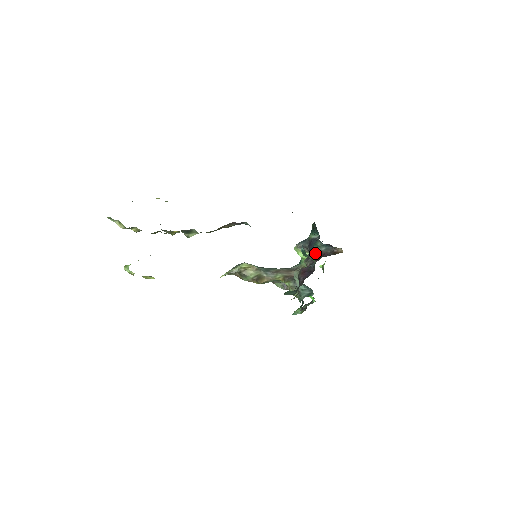
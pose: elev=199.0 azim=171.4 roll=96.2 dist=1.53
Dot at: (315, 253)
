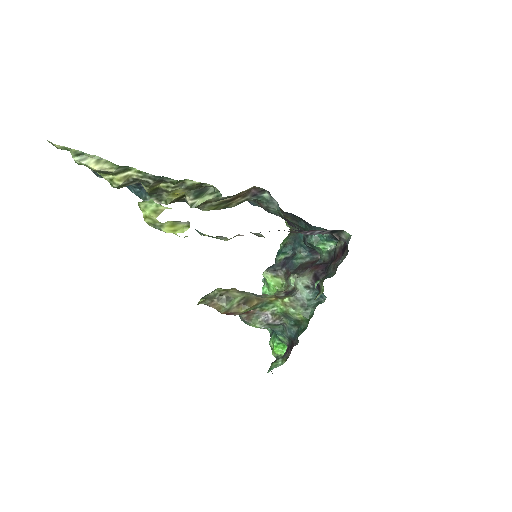
Dot at: (301, 265)
